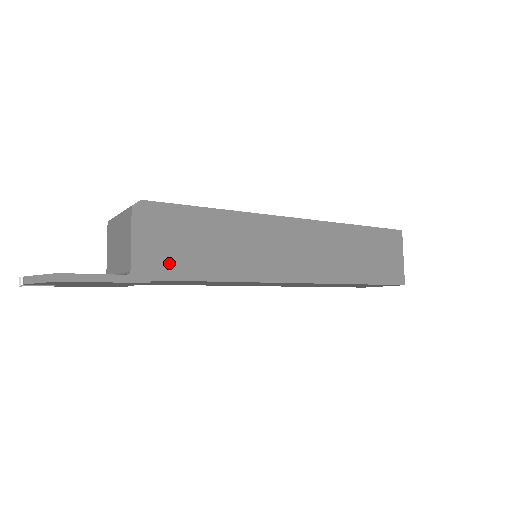
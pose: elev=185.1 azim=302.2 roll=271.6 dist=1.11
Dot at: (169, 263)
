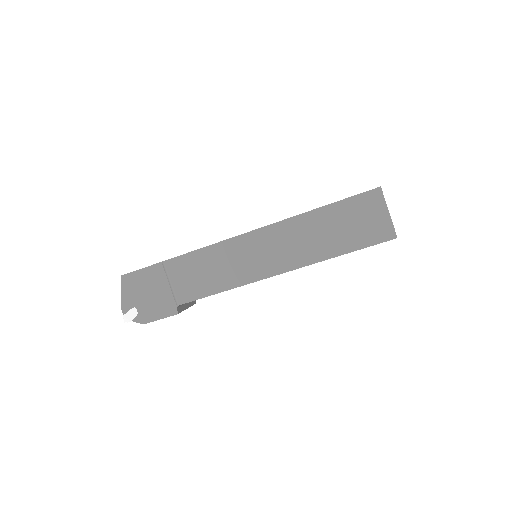
Dot at: occluded
